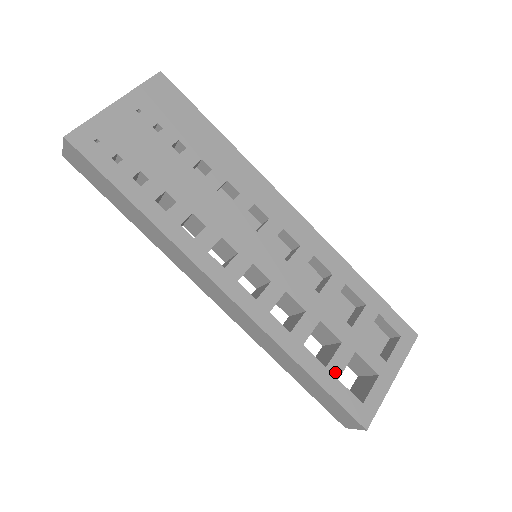
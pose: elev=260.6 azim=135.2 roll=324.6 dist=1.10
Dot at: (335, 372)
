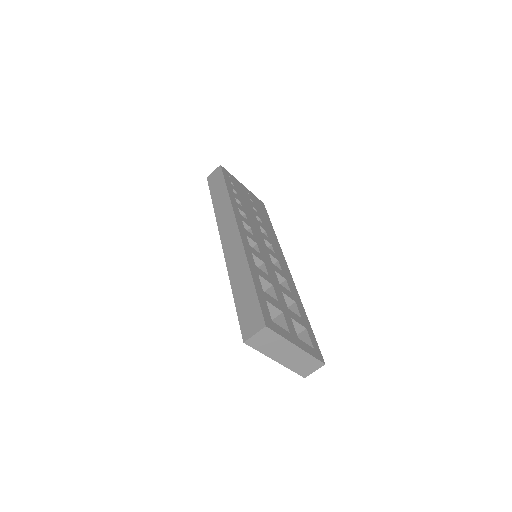
Dot at: (266, 298)
